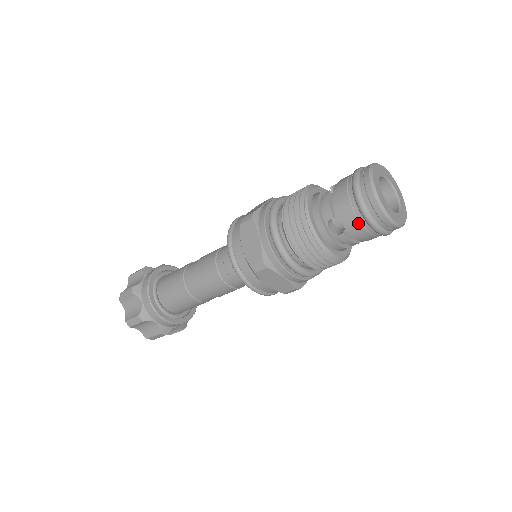
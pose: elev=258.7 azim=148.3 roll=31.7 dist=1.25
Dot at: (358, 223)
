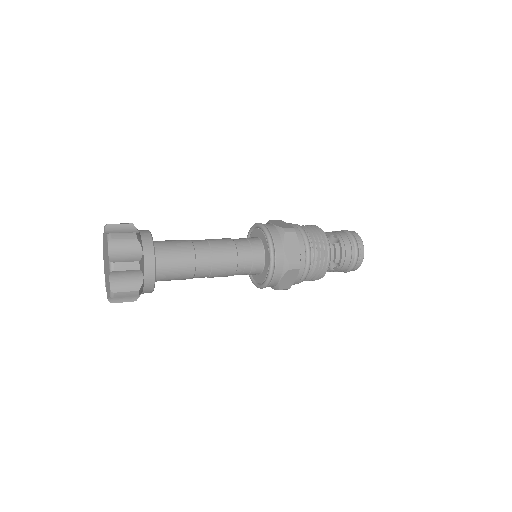
Dot at: (348, 240)
